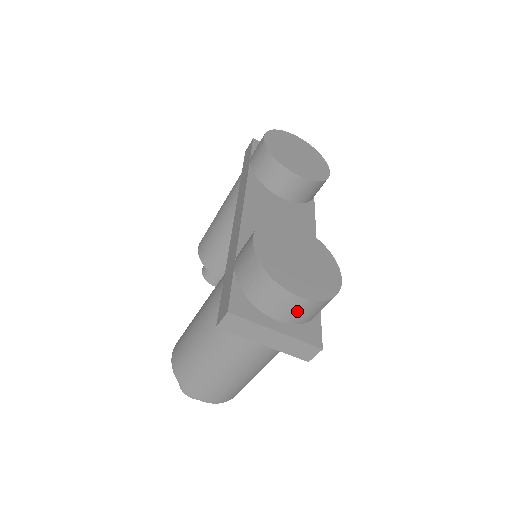
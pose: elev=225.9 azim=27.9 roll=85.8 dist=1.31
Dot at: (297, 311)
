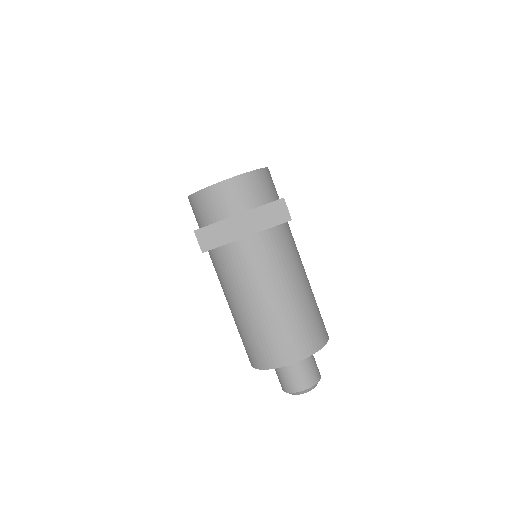
Dot at: (240, 193)
